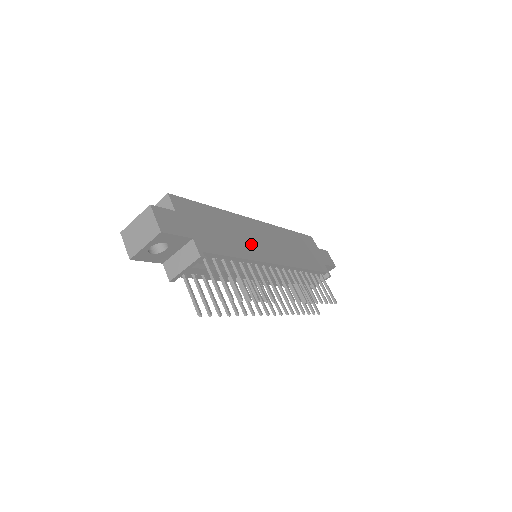
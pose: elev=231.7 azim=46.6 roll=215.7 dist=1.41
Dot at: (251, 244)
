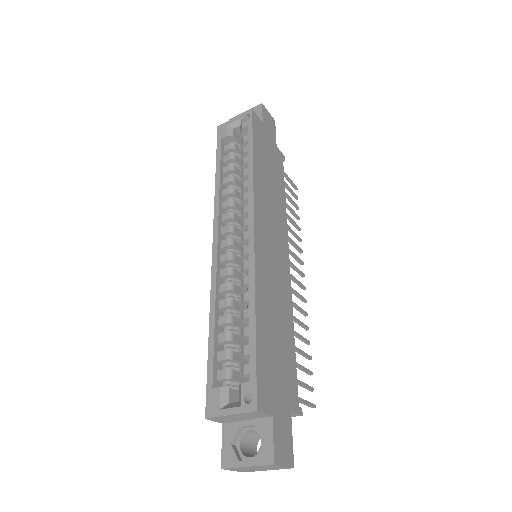
Dot at: (280, 290)
